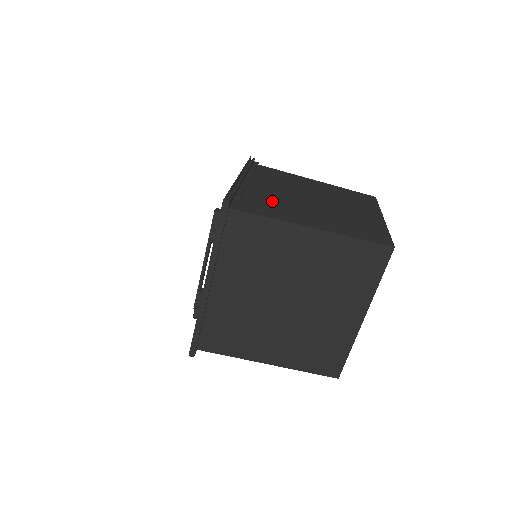
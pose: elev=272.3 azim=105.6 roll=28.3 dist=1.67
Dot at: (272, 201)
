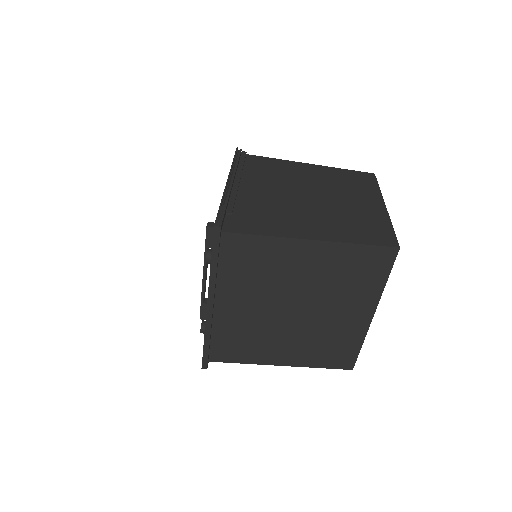
Dot at: (266, 209)
